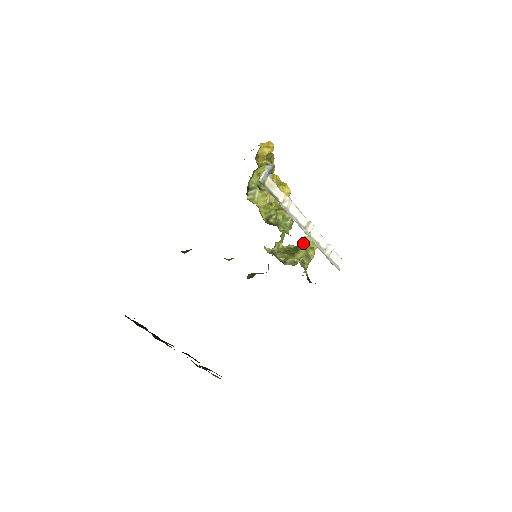
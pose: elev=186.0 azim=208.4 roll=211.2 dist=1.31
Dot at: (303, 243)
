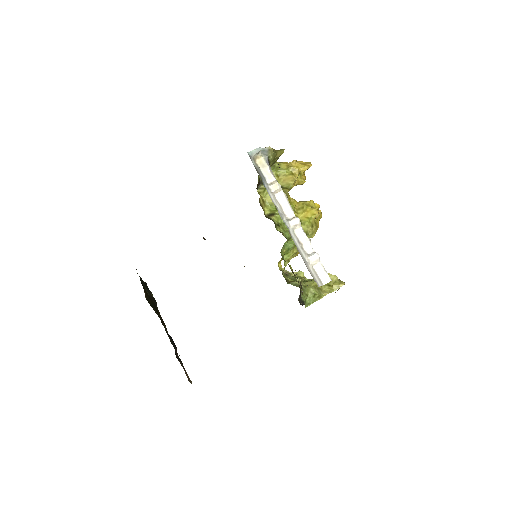
Dot at: occluded
